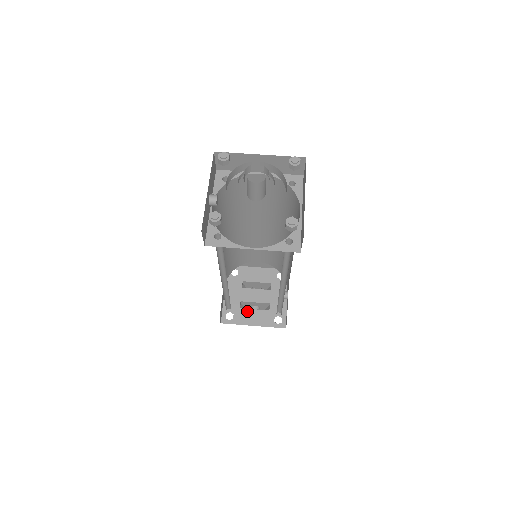
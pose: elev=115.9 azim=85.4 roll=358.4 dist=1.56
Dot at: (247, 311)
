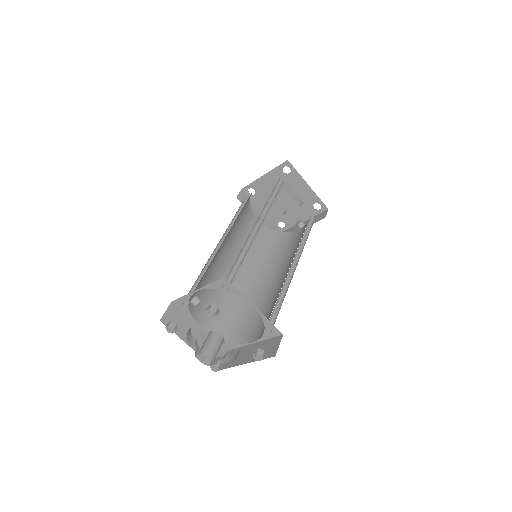
Dot at: occluded
